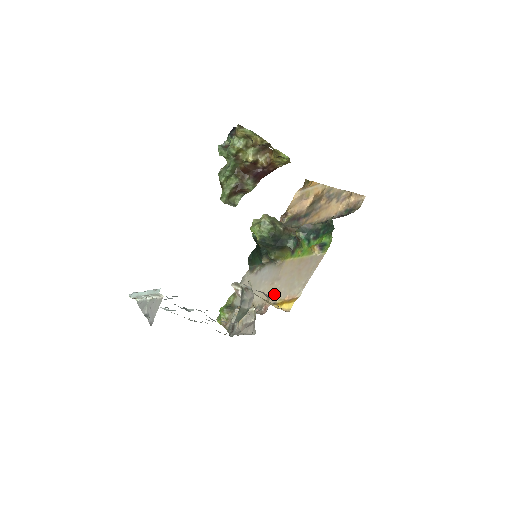
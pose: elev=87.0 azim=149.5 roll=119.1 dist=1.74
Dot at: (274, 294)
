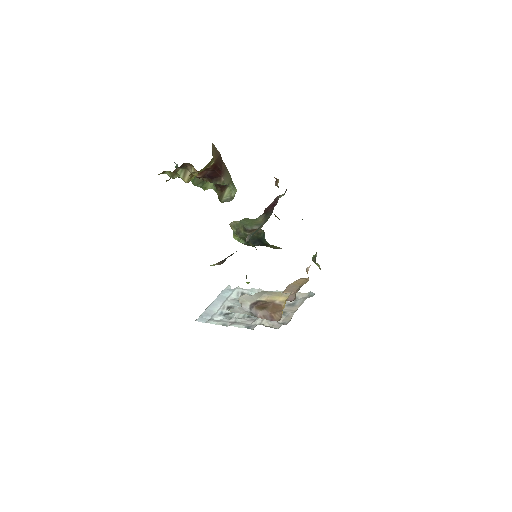
Dot at: occluded
